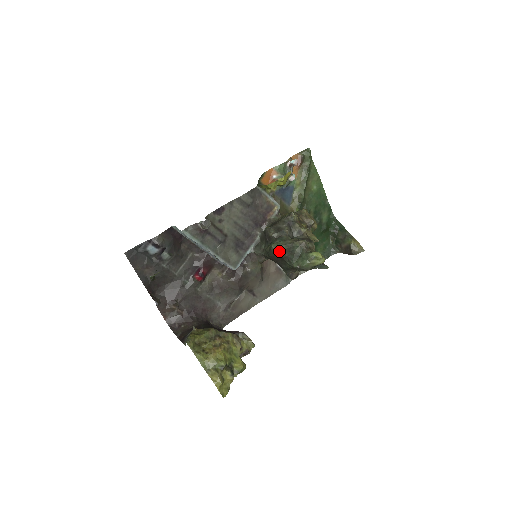
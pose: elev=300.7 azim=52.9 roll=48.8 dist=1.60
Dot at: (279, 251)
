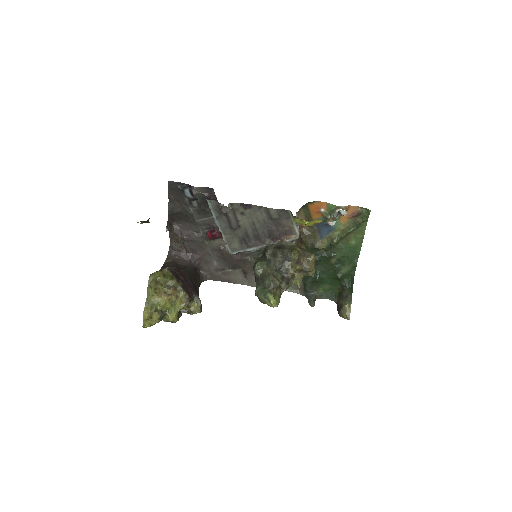
Dot at: (257, 271)
